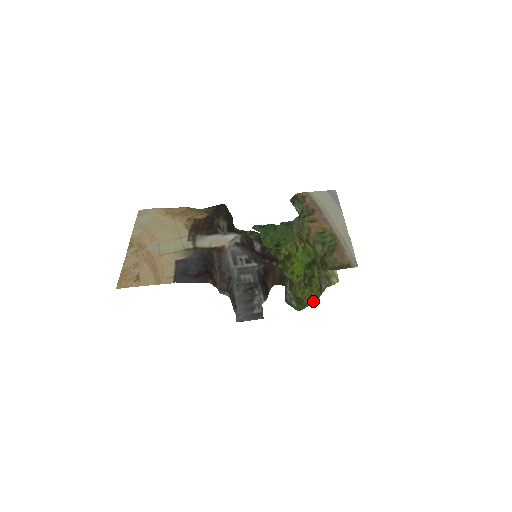
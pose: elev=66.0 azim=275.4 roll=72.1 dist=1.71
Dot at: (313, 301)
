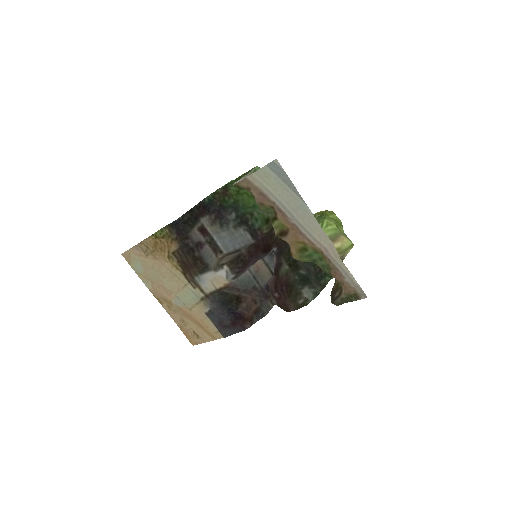
Dot at: occluded
